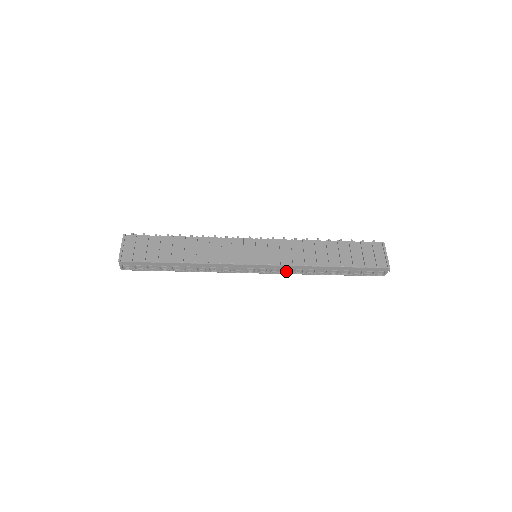
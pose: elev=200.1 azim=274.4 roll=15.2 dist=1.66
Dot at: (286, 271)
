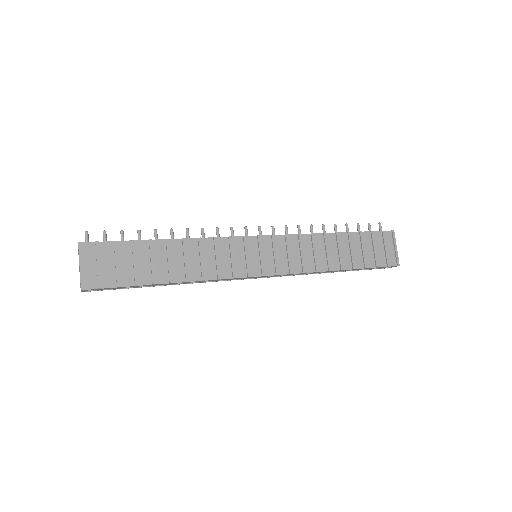
Dot at: occluded
